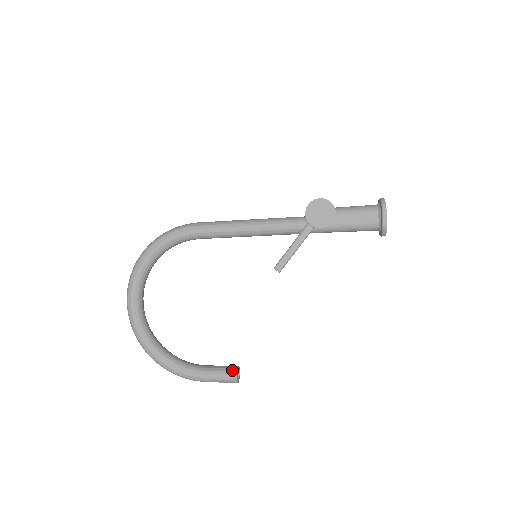
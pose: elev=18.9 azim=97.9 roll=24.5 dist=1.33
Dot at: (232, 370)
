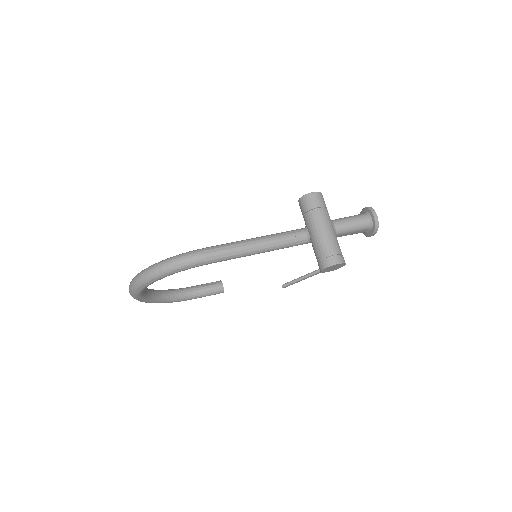
Dot at: (220, 290)
